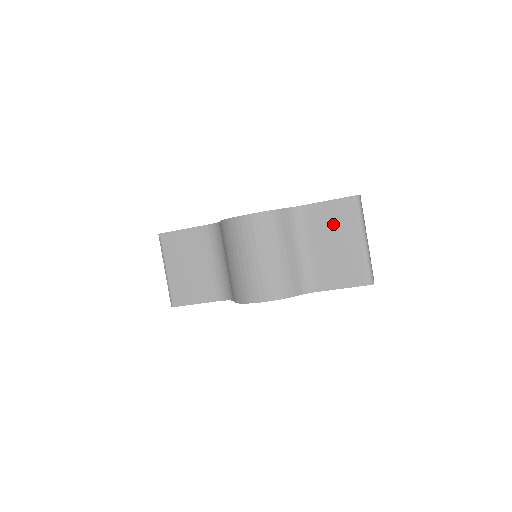
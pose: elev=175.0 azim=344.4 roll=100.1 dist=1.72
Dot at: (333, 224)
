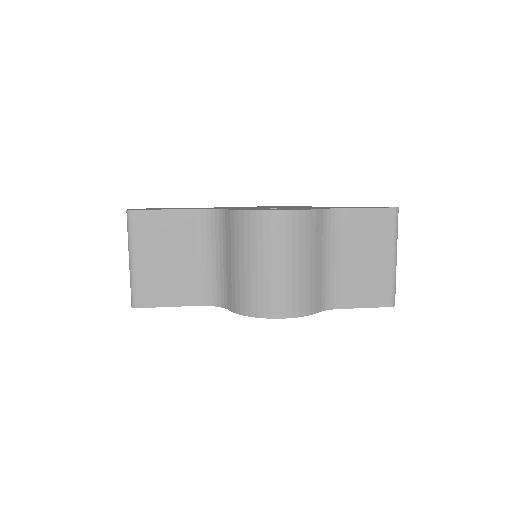
Dot at: (367, 235)
